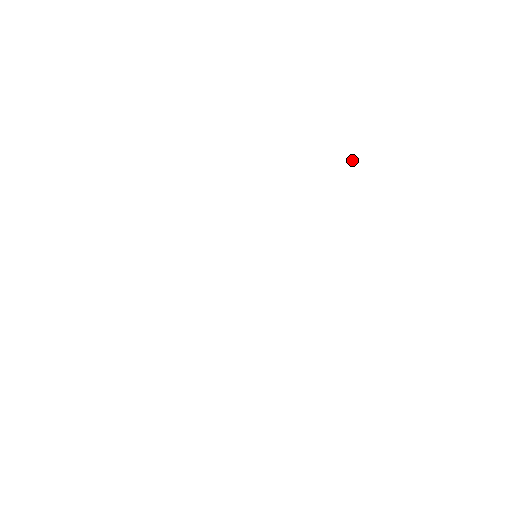
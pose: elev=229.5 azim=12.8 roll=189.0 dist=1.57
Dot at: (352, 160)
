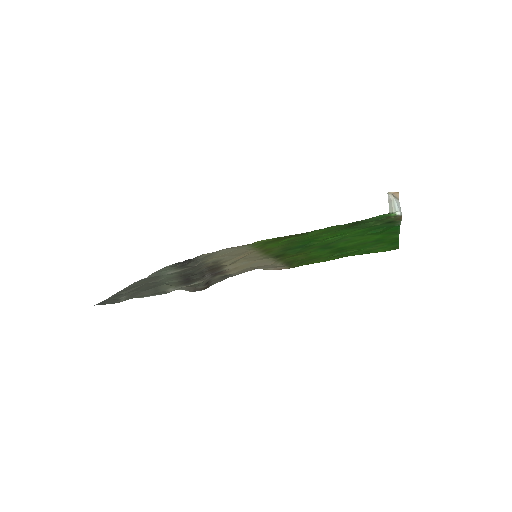
Dot at: (394, 211)
